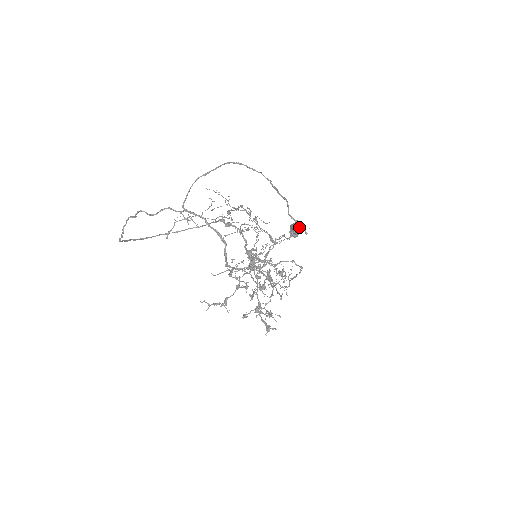
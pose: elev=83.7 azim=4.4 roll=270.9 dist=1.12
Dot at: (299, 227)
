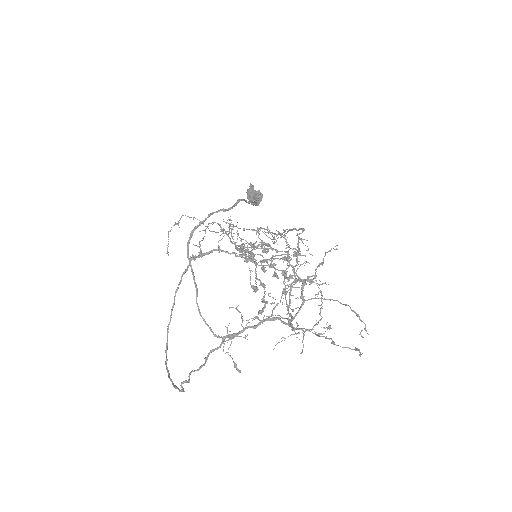
Dot at: occluded
